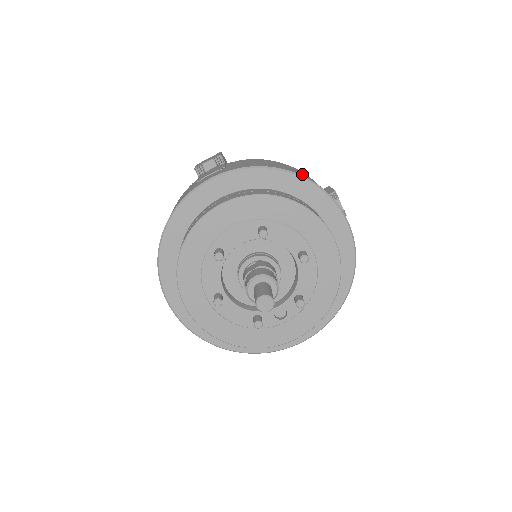
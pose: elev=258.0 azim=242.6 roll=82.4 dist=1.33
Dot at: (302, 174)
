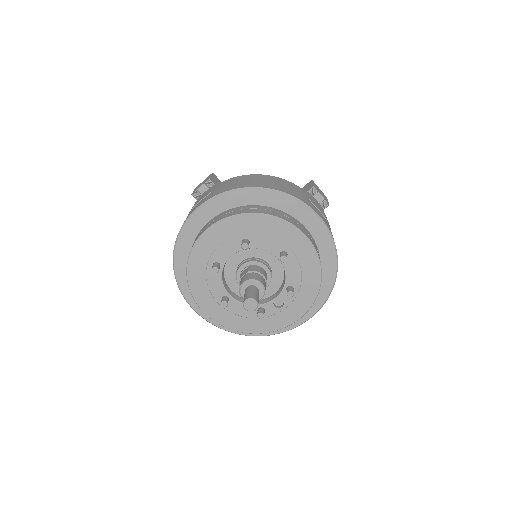
Dot at: (274, 185)
